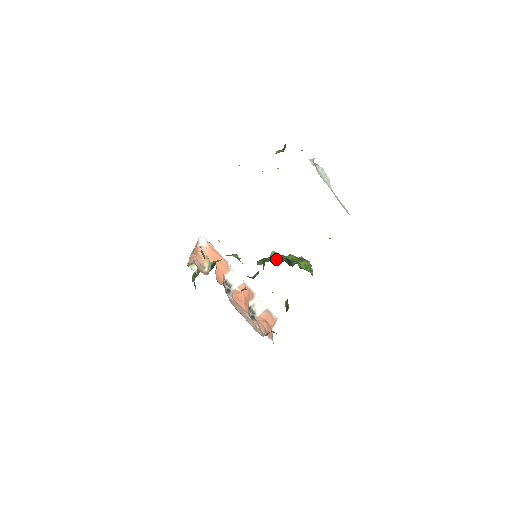
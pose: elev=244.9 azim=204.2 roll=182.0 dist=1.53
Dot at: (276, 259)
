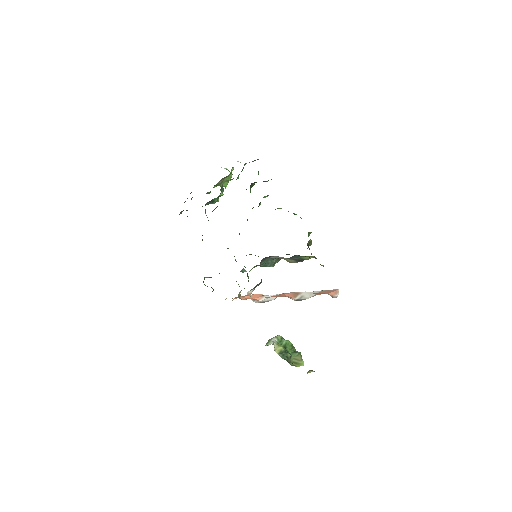
Dot at: occluded
